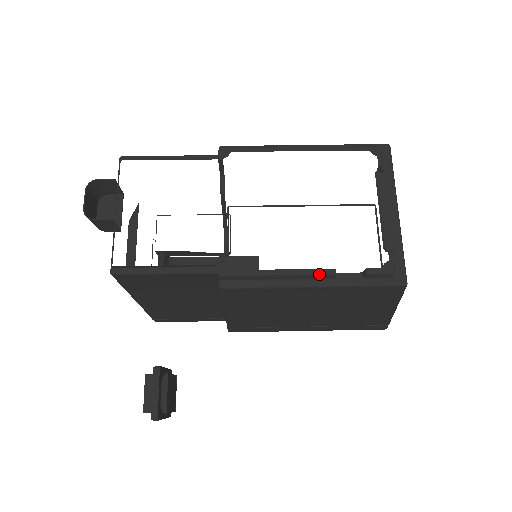
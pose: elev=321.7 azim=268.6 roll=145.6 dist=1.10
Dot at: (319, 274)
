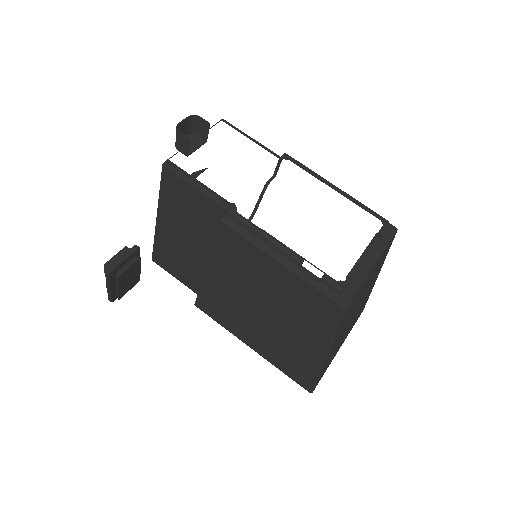
Dot at: (291, 254)
